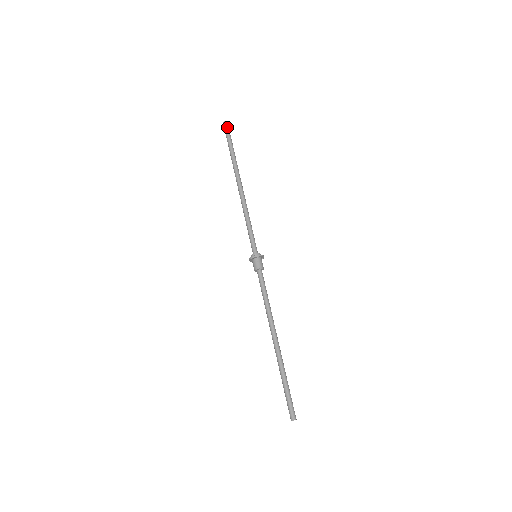
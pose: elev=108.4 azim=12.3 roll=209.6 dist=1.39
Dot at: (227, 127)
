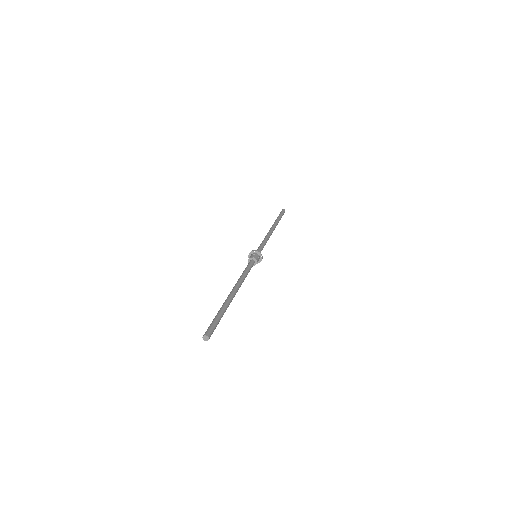
Dot at: (282, 211)
